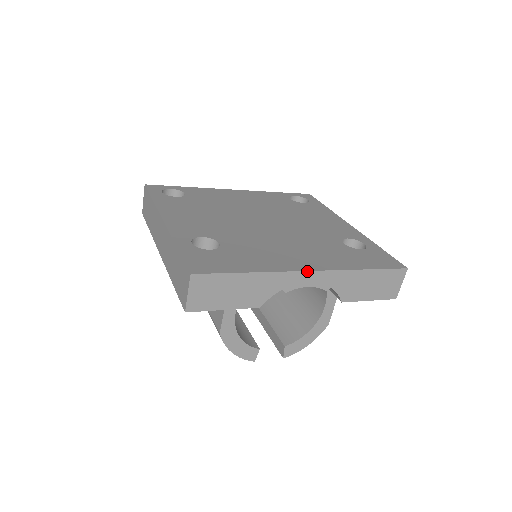
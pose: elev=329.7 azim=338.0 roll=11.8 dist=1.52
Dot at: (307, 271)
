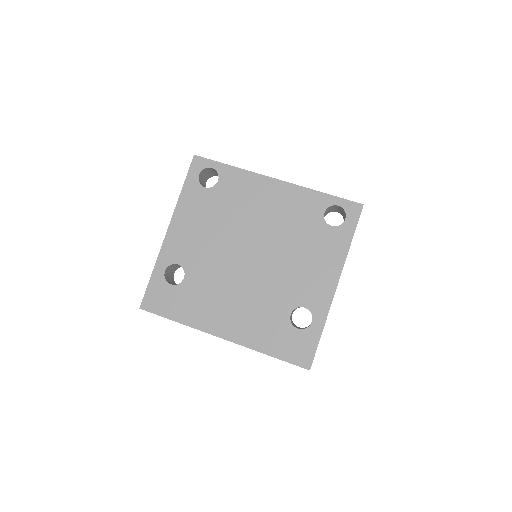
Dot at: occluded
